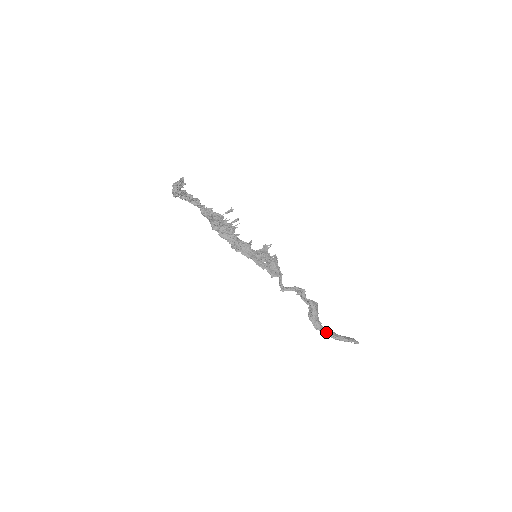
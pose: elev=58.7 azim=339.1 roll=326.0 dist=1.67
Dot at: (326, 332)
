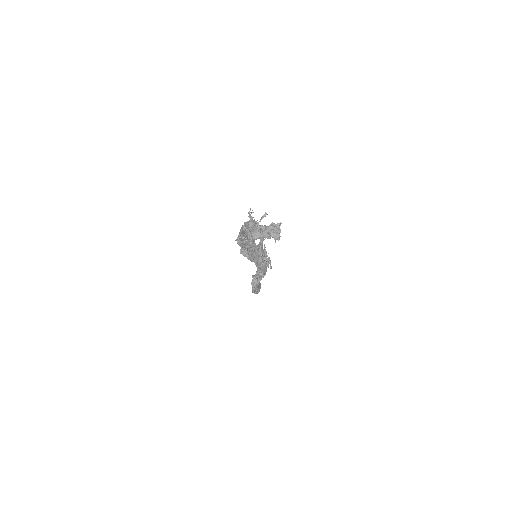
Dot at: (257, 292)
